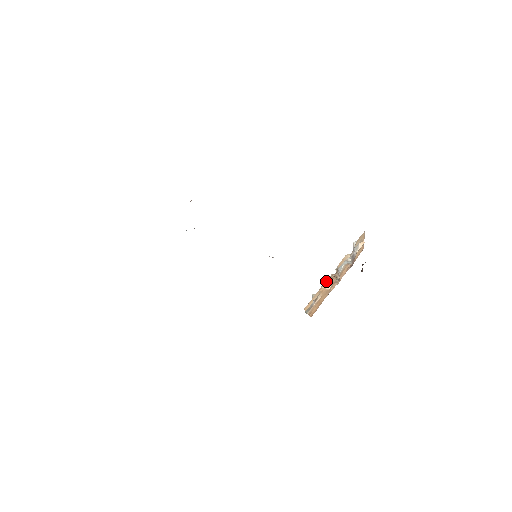
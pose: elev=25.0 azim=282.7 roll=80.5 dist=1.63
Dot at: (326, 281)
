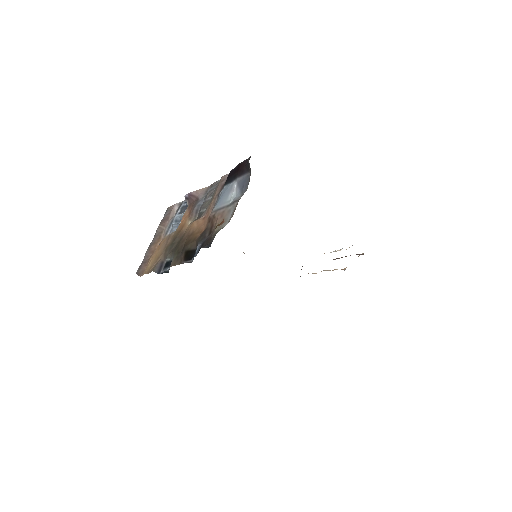
Dot at: occluded
